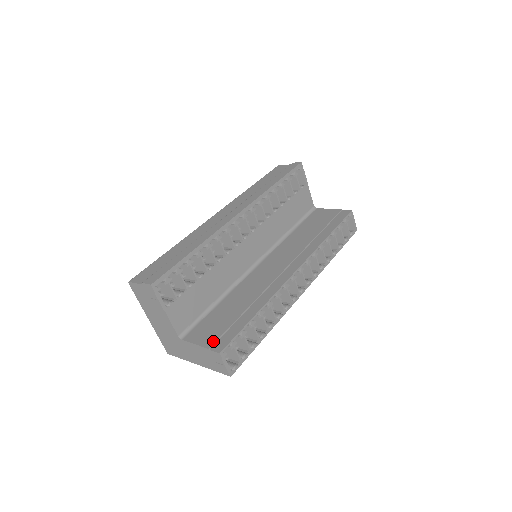
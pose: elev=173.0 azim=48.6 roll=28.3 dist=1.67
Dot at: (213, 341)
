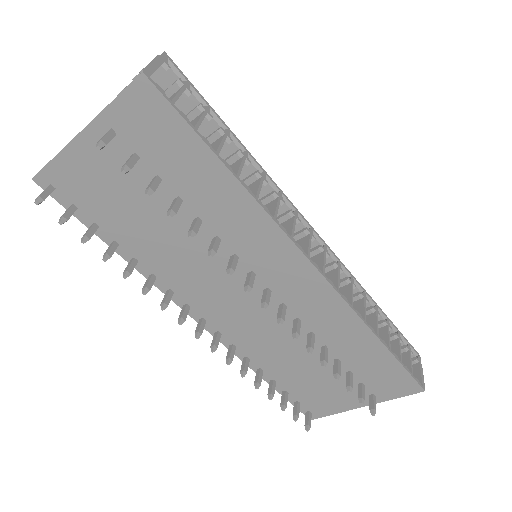
Dot at: occluded
